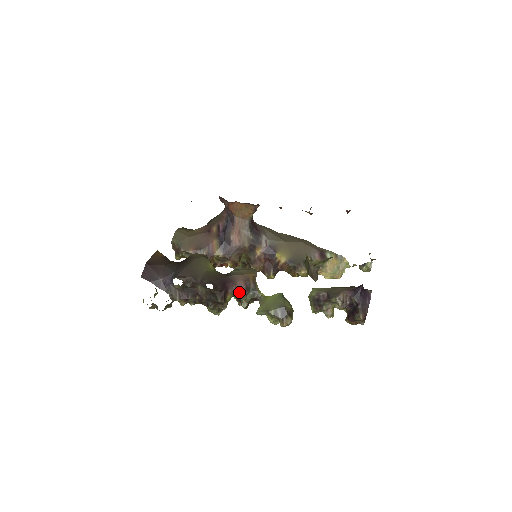
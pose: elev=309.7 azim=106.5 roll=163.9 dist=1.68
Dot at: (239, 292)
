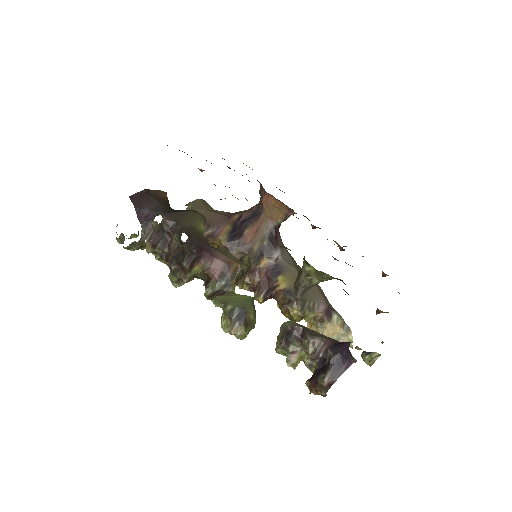
Dot at: (212, 273)
